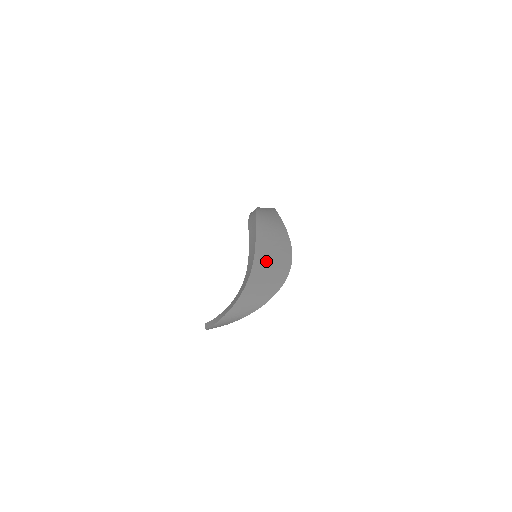
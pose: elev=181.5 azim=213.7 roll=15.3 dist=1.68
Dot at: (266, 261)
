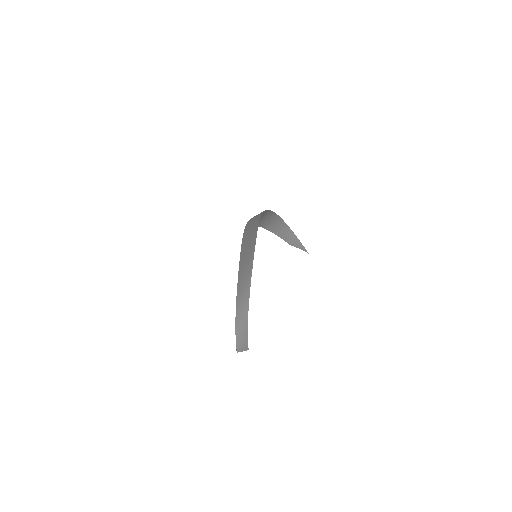
Dot at: (246, 245)
